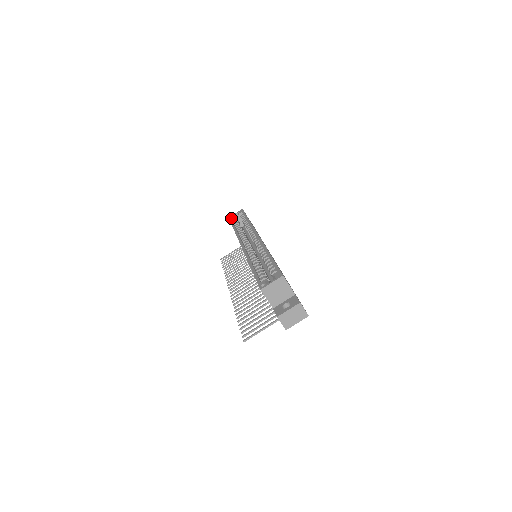
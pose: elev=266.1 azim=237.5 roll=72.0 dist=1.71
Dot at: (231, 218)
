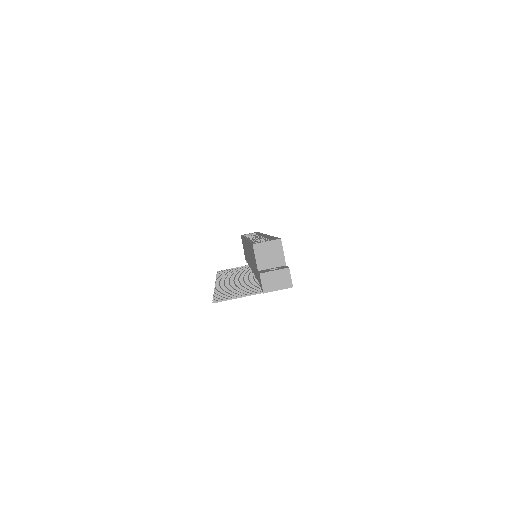
Dot at: occluded
